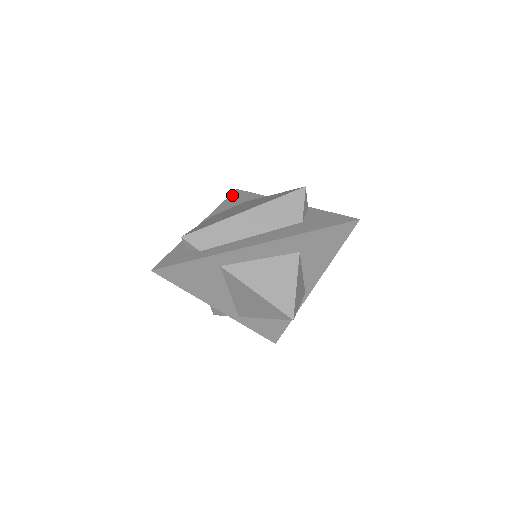
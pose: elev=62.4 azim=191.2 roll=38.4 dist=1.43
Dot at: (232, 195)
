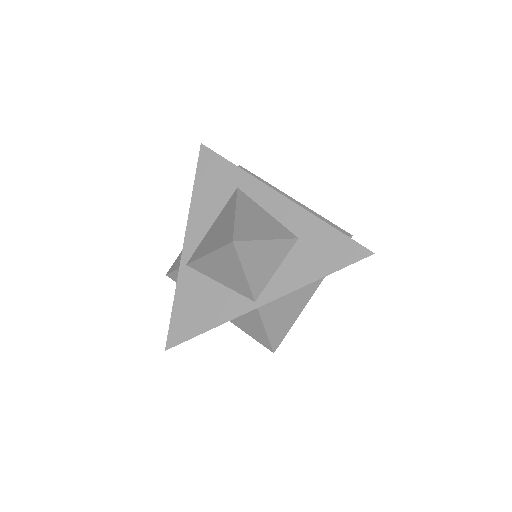
Dot at: occluded
